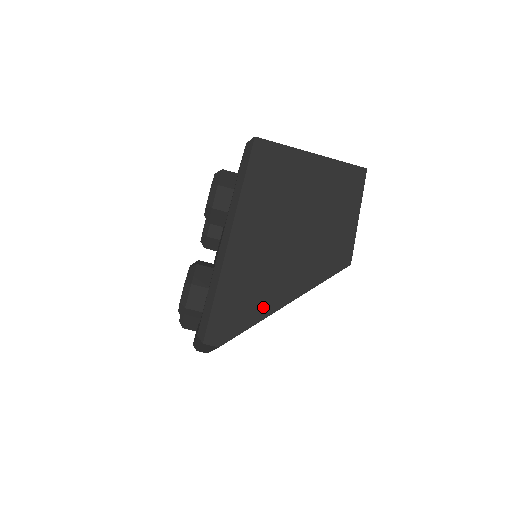
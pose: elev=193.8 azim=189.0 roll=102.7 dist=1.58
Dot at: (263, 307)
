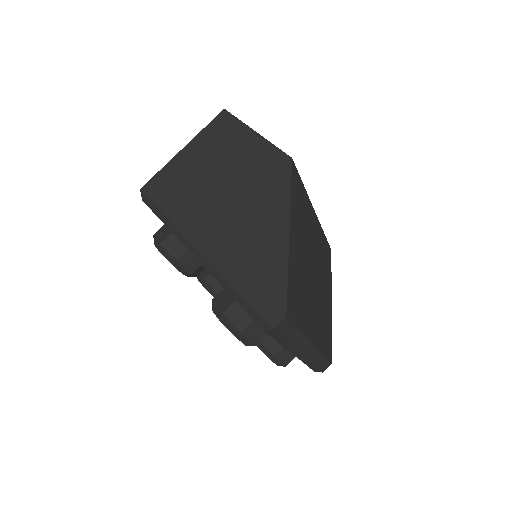
Dot at: (277, 255)
